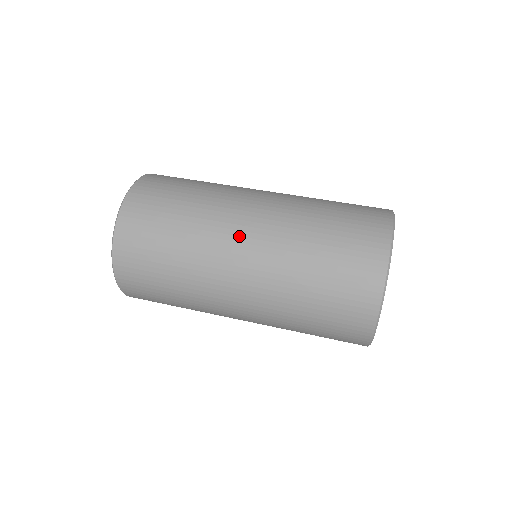
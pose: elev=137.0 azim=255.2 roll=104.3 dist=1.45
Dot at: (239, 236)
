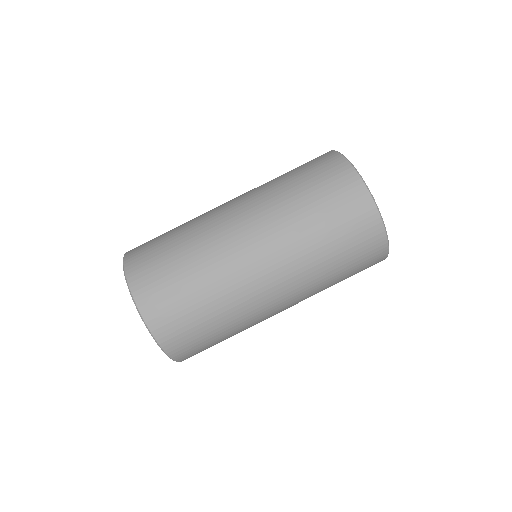
Dot at: (256, 267)
